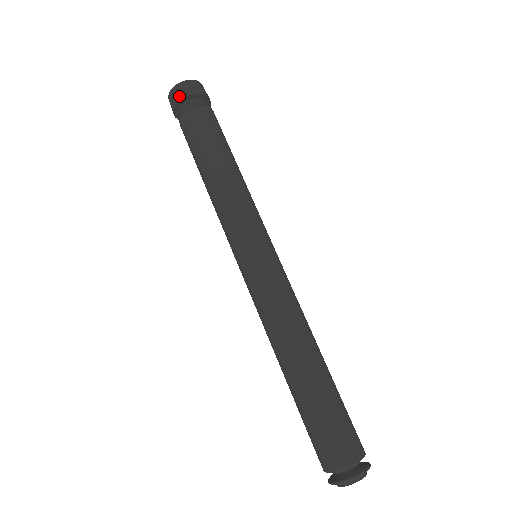
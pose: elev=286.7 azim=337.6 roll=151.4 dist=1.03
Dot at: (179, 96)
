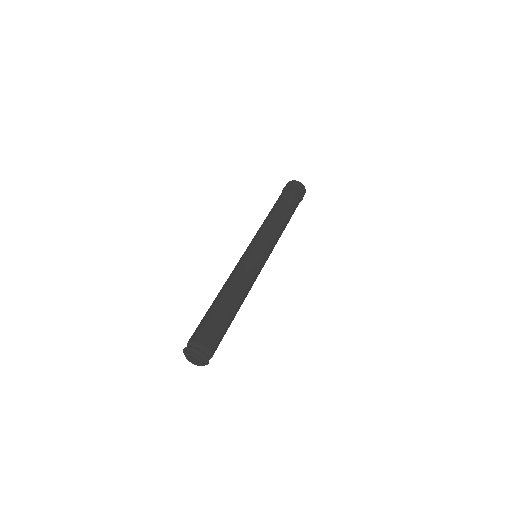
Dot at: (284, 188)
